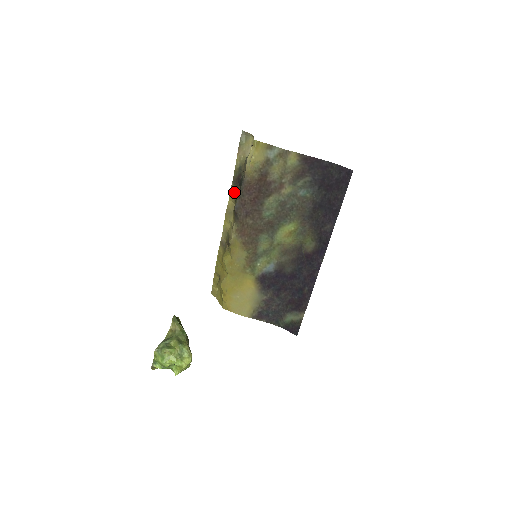
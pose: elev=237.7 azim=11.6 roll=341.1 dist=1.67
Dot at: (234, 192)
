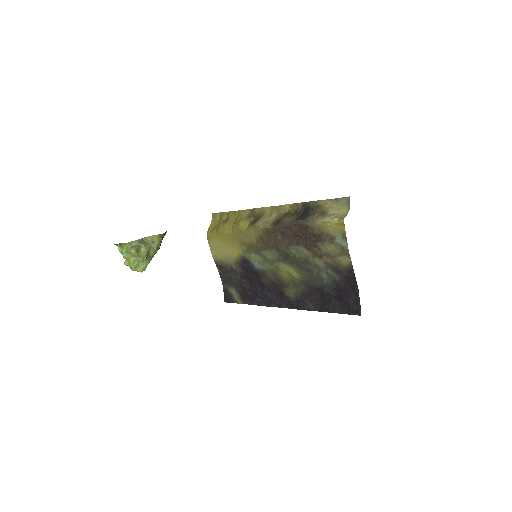
Dot at: (296, 208)
